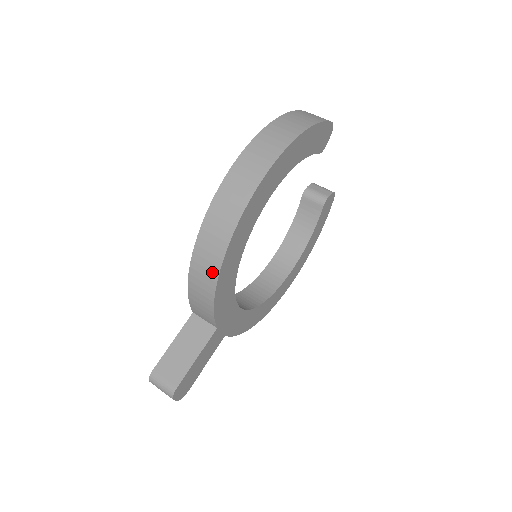
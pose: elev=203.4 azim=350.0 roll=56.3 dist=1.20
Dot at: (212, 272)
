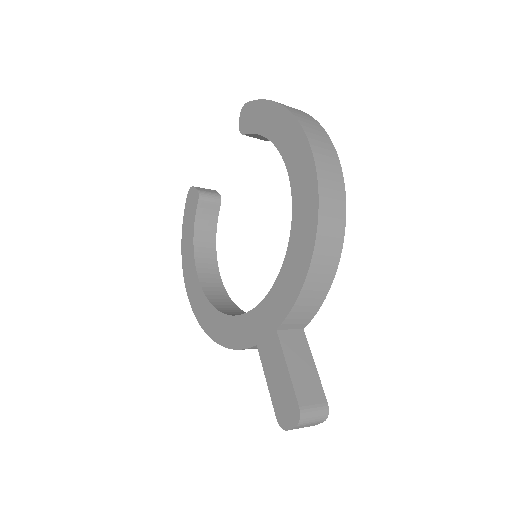
Dot at: (334, 257)
